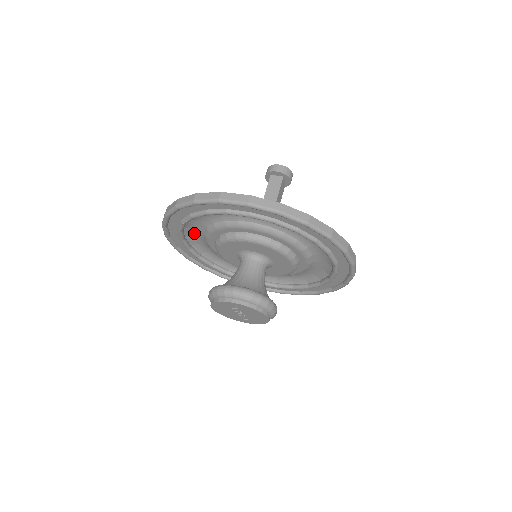
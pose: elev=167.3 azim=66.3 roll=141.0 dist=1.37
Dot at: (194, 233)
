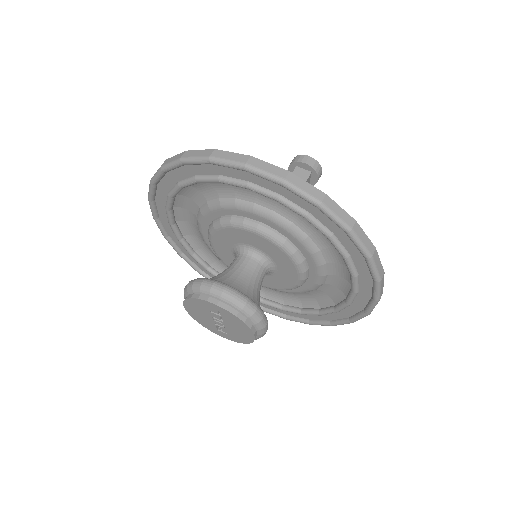
Dot at: (186, 205)
